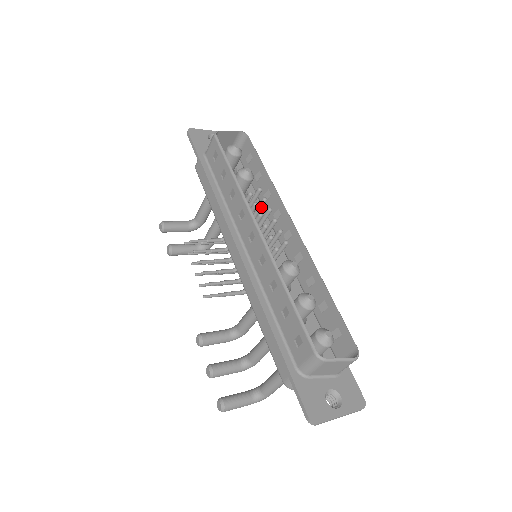
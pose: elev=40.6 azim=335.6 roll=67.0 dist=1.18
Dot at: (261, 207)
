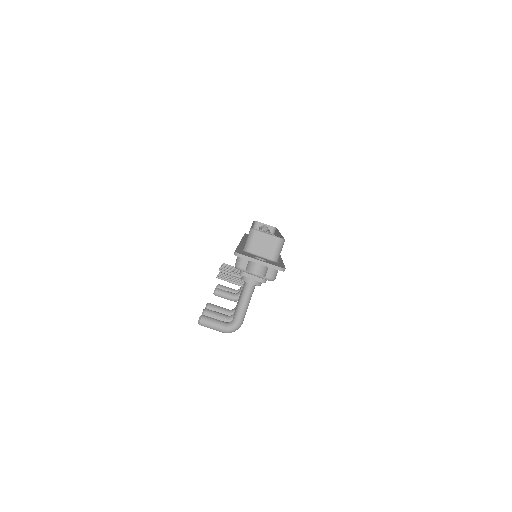
Dot at: occluded
